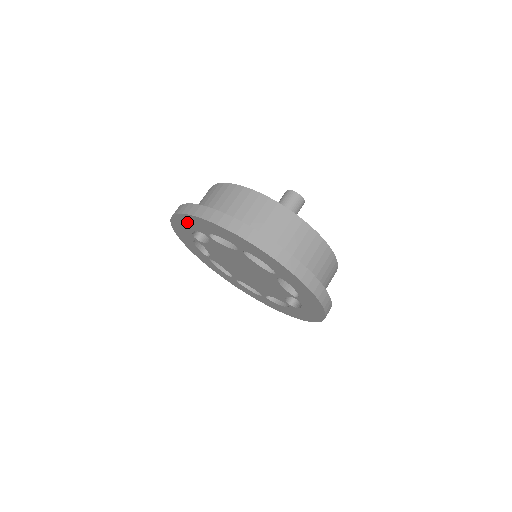
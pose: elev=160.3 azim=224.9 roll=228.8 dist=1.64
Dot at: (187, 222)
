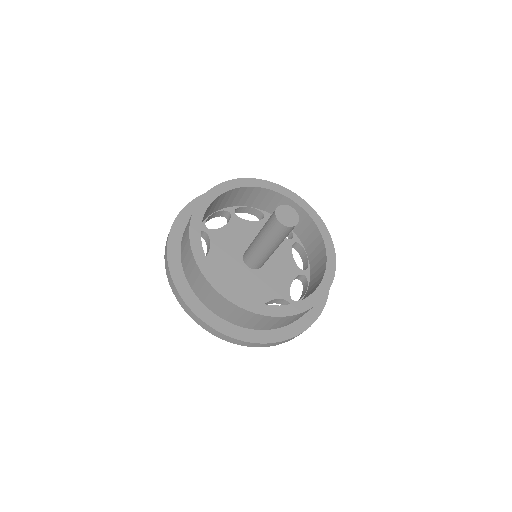
Dot at: occluded
